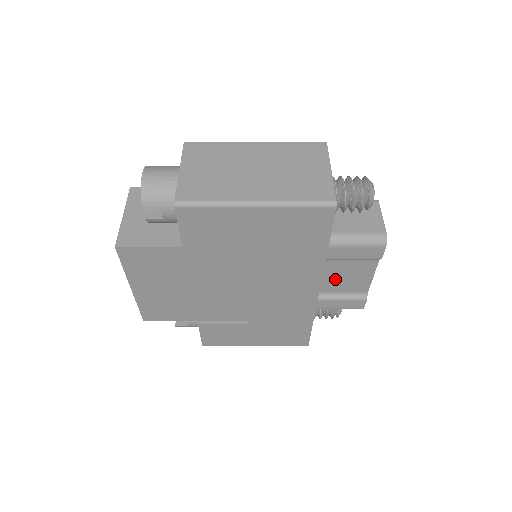
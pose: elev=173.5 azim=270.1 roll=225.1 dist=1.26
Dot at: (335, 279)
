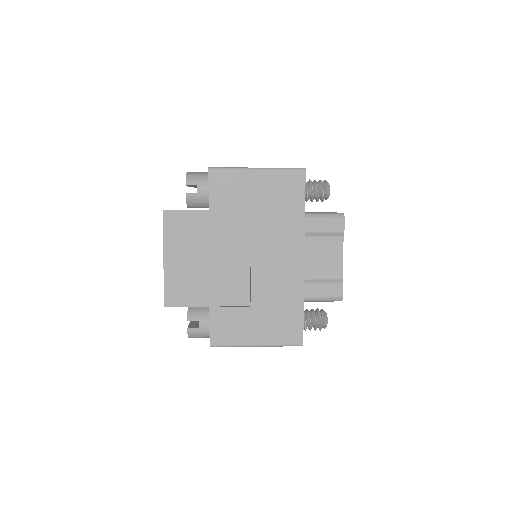
Dot at: (315, 260)
